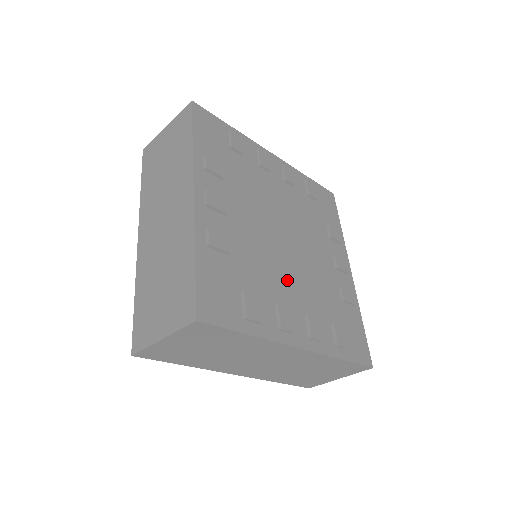
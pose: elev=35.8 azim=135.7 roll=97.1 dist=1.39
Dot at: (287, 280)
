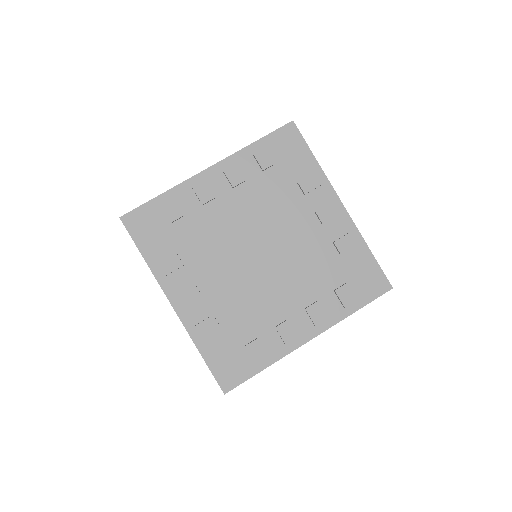
Dot at: (277, 294)
